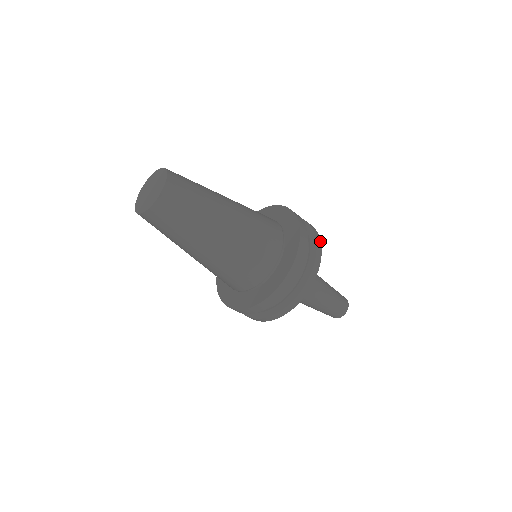
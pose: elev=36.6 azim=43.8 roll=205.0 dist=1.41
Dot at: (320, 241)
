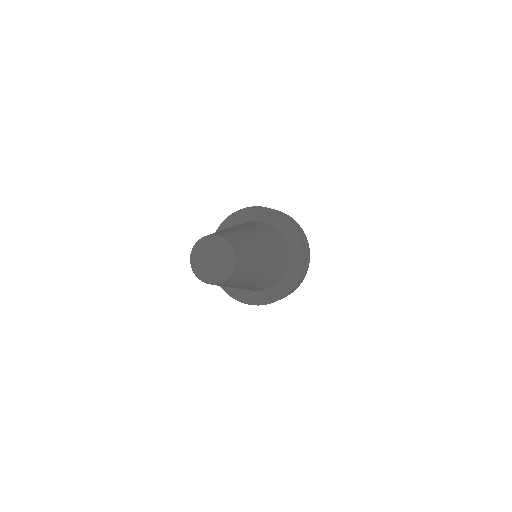
Dot at: occluded
